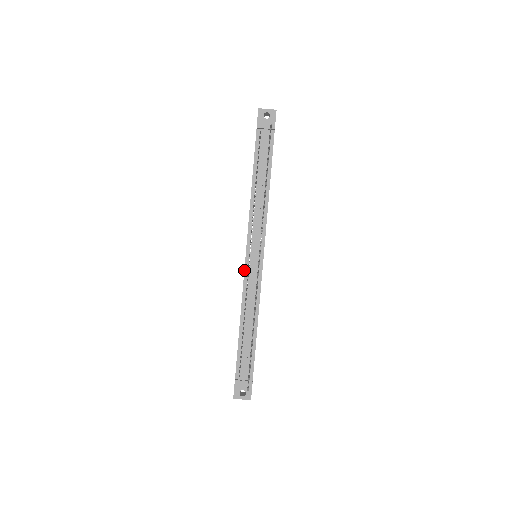
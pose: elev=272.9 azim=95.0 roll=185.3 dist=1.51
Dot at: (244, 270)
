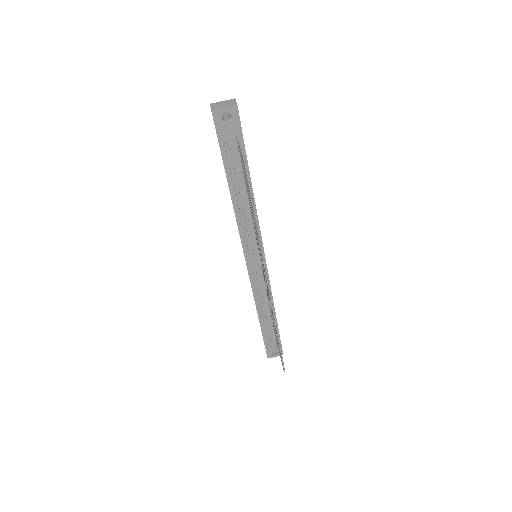
Dot at: occluded
